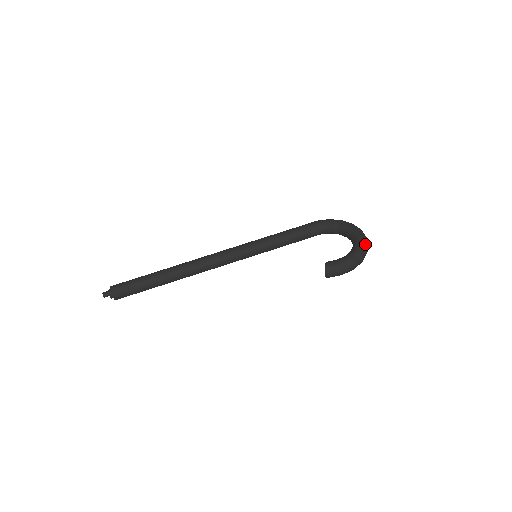
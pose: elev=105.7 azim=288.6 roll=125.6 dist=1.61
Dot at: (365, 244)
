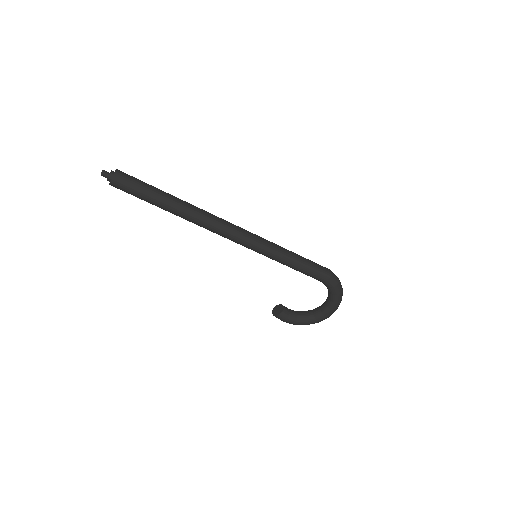
Dot at: occluded
